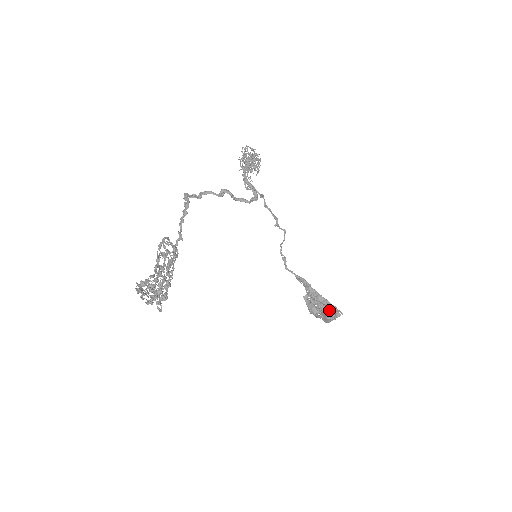
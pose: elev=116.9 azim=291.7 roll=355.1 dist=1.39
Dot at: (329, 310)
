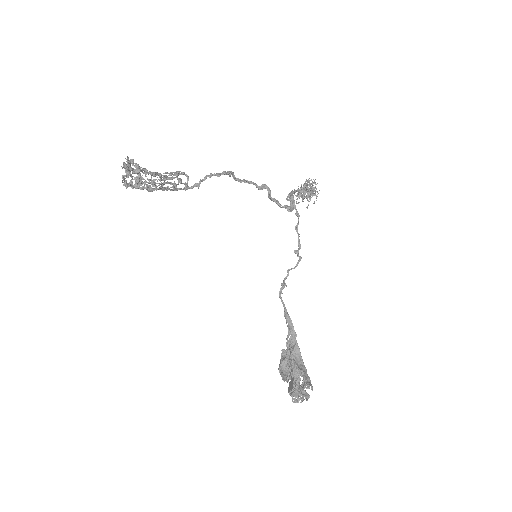
Dot at: (300, 378)
